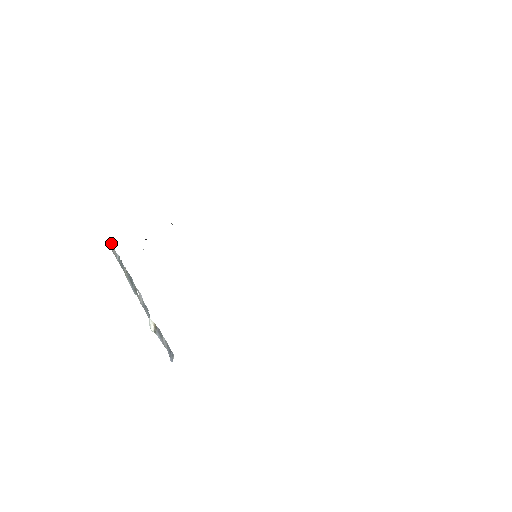
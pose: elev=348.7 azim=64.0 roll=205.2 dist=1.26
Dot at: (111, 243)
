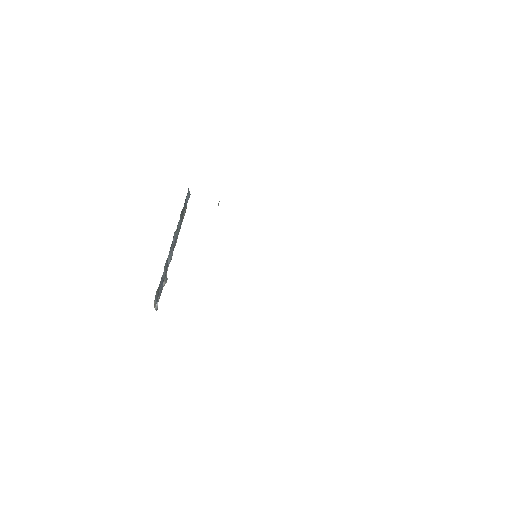
Dot at: occluded
